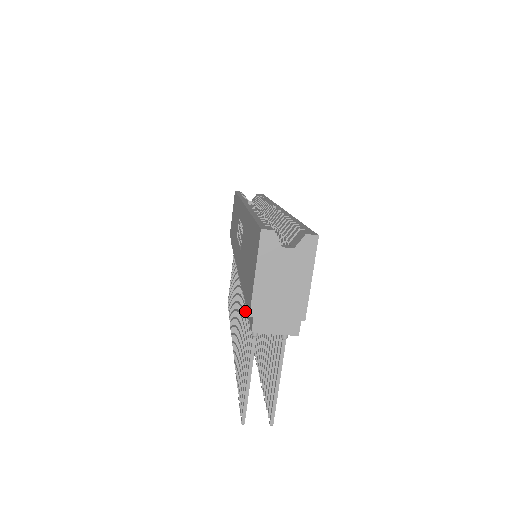
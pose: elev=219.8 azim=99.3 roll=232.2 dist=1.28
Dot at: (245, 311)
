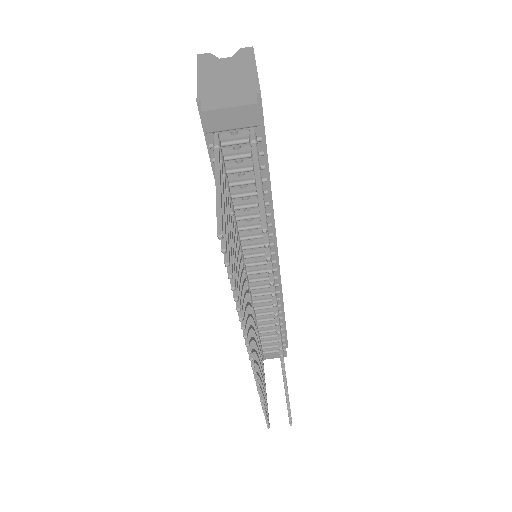
Dot at: occluded
